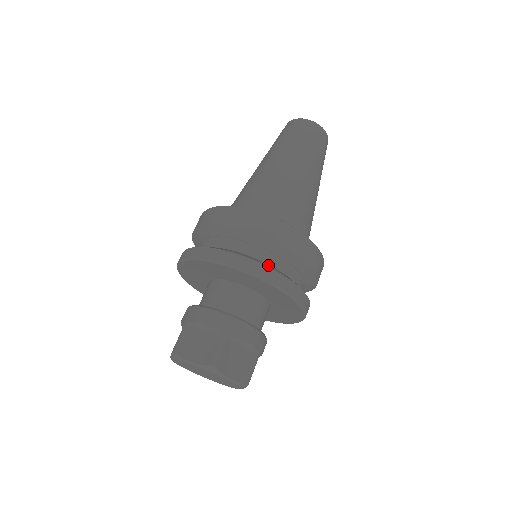
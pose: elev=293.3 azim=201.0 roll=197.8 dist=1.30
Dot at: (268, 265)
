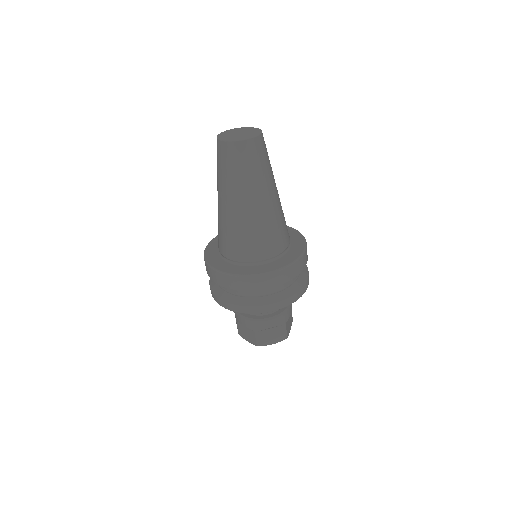
Dot at: (297, 286)
